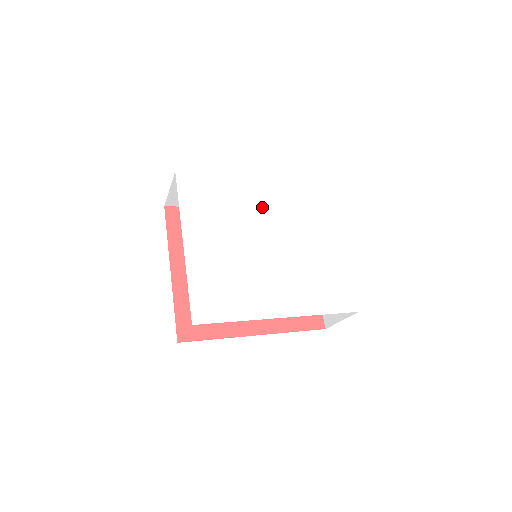
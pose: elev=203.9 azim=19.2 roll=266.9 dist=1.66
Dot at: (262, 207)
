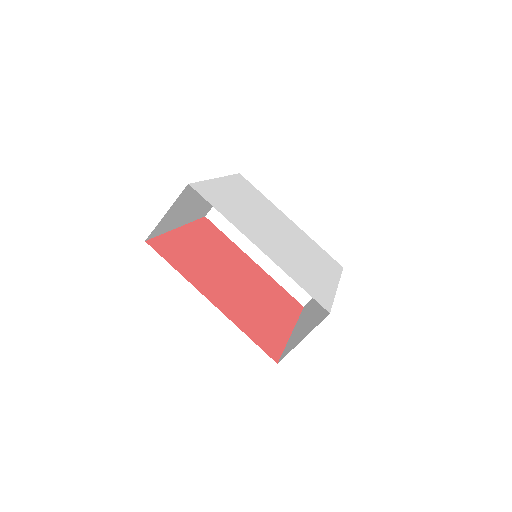
Dot at: (285, 226)
